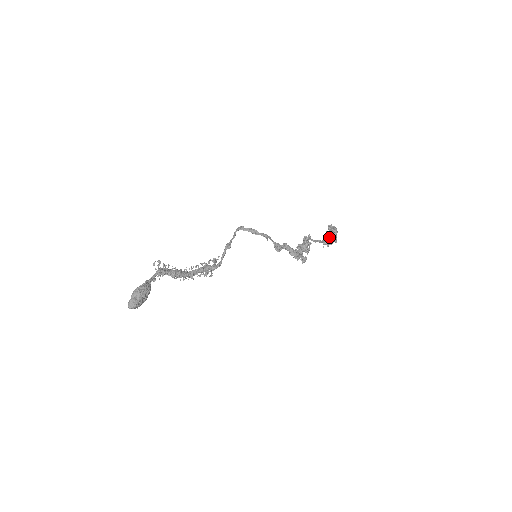
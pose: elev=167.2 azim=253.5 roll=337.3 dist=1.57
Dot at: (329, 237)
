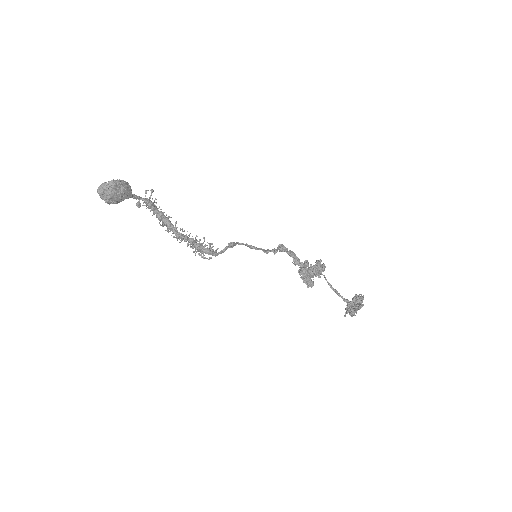
Dot at: (352, 300)
